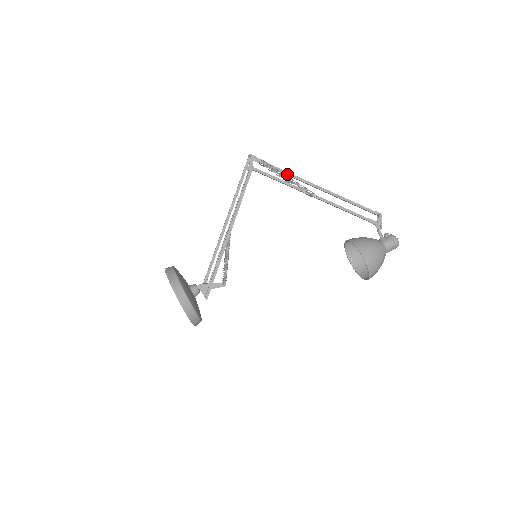
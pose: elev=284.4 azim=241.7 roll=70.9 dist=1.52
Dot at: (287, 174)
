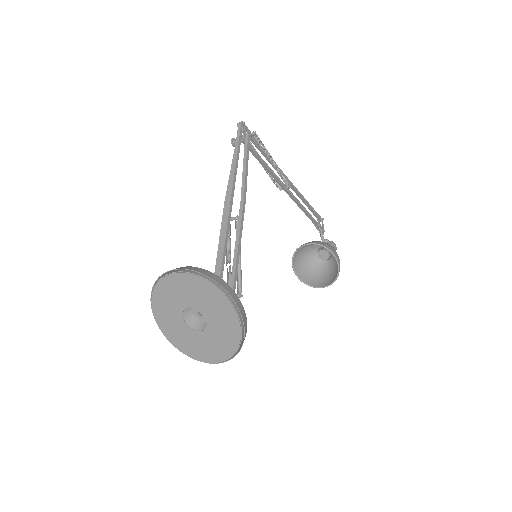
Dot at: (269, 158)
